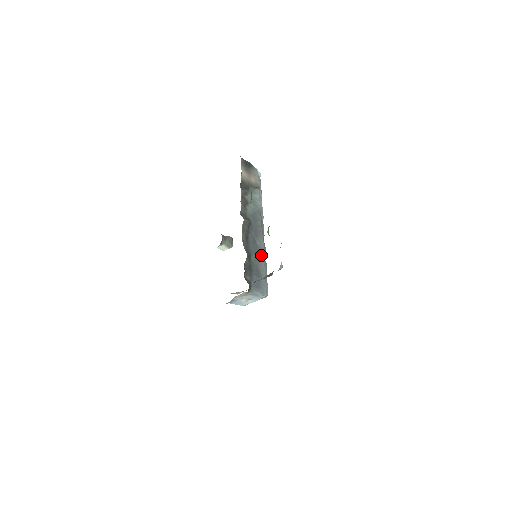
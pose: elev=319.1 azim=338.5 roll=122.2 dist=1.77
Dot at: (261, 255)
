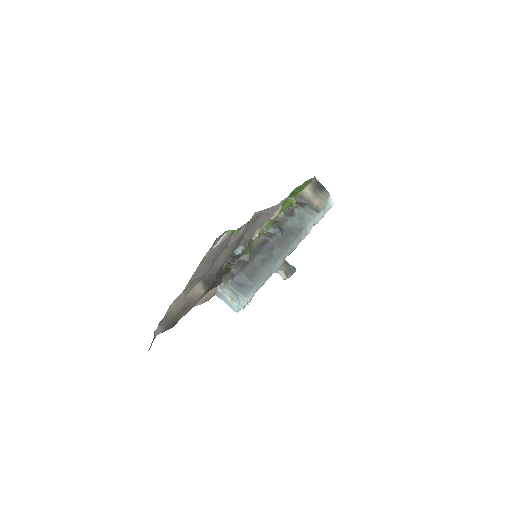
Dot at: (269, 264)
